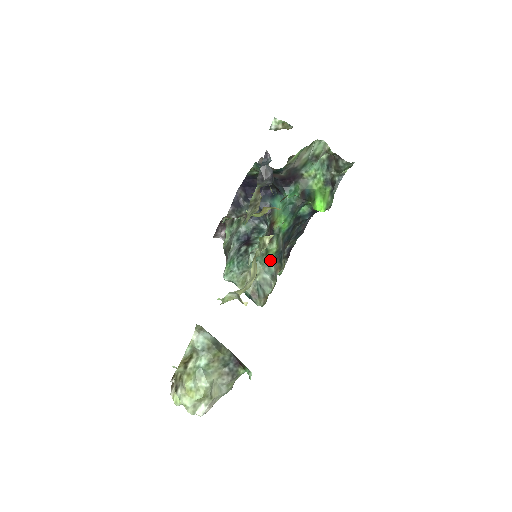
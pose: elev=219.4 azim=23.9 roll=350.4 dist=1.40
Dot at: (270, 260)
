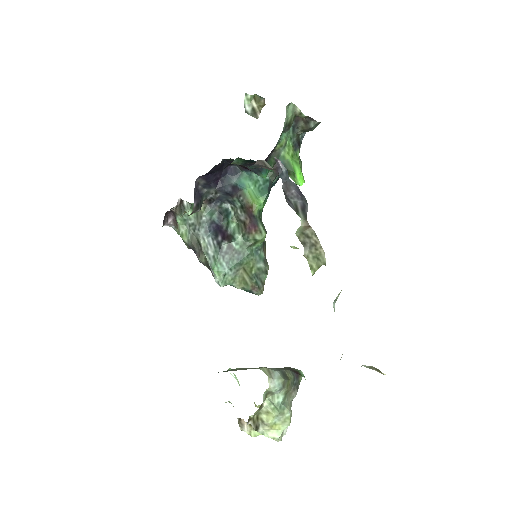
Dot at: (259, 248)
